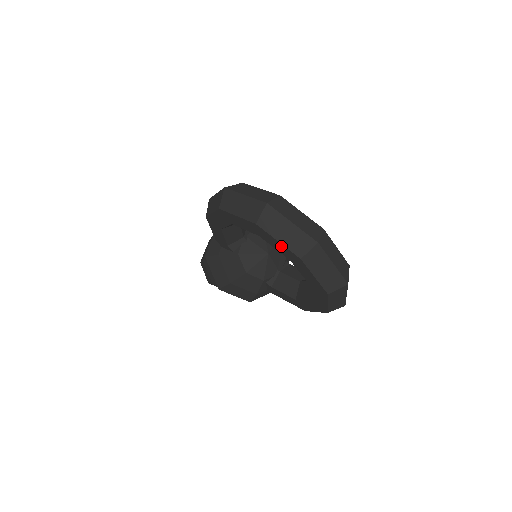
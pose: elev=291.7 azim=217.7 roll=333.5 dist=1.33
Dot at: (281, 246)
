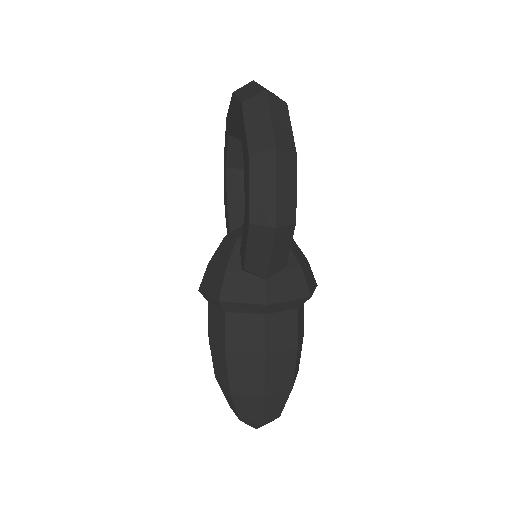
Dot at: (230, 109)
